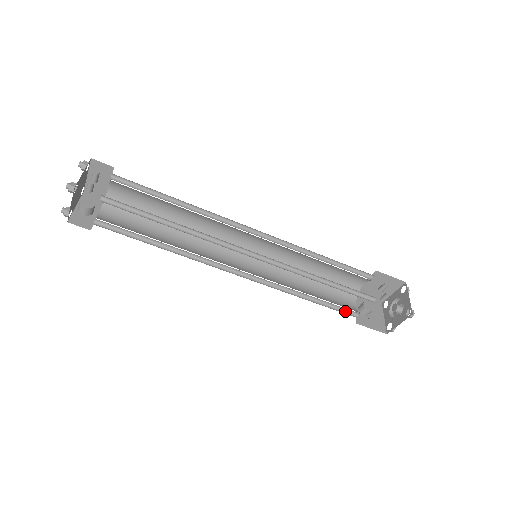
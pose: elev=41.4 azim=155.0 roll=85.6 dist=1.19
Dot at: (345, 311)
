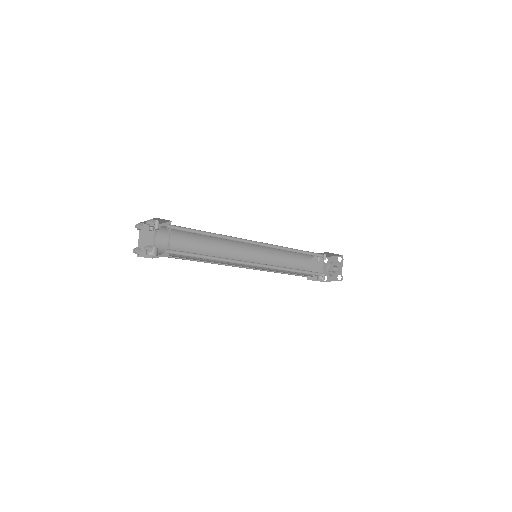
Dot at: (316, 275)
